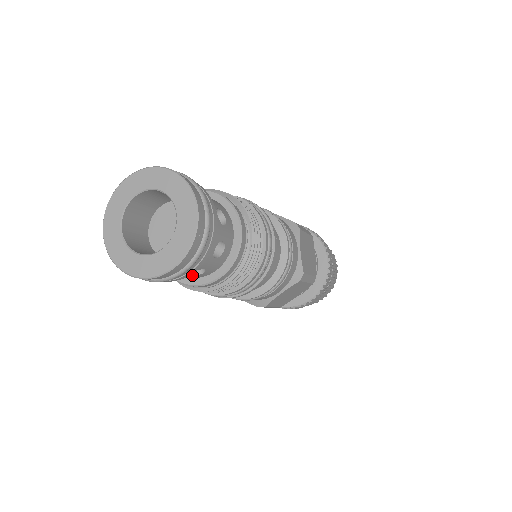
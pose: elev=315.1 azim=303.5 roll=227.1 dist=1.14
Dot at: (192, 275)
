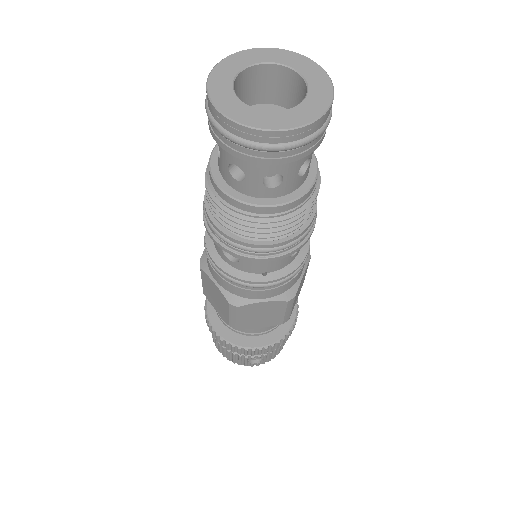
Dot at: (298, 175)
